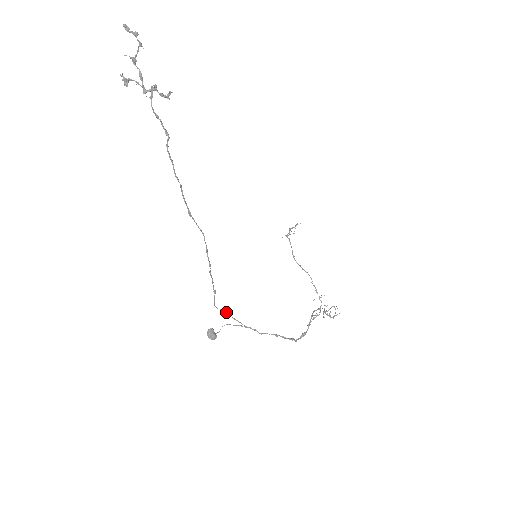
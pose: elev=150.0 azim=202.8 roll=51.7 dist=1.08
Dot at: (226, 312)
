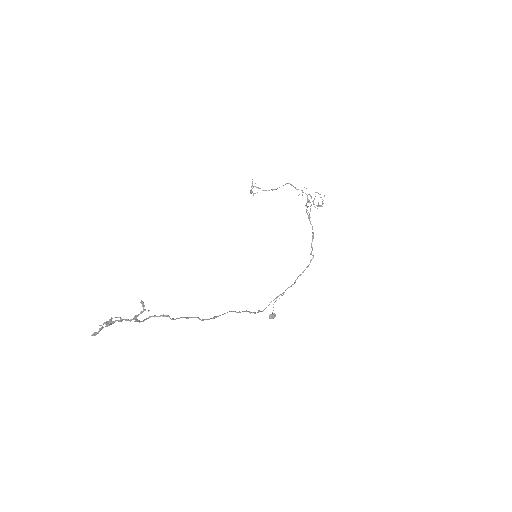
Dot at: occluded
